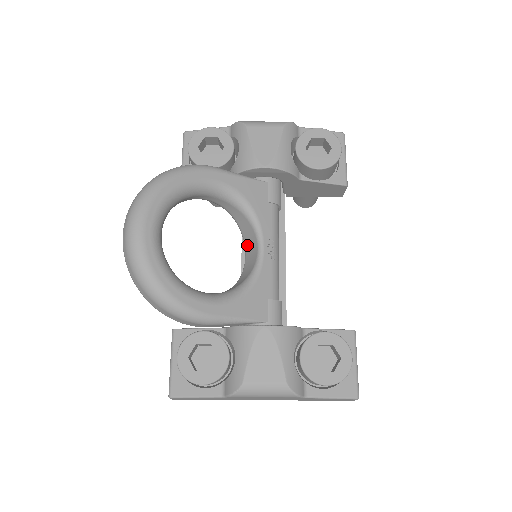
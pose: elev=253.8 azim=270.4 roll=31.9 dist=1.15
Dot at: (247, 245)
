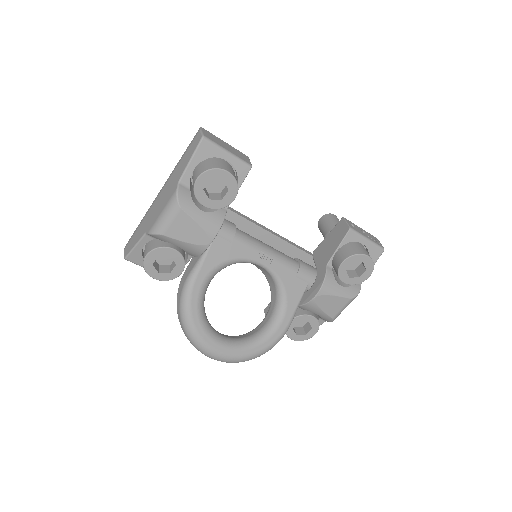
Dot at: occluded
